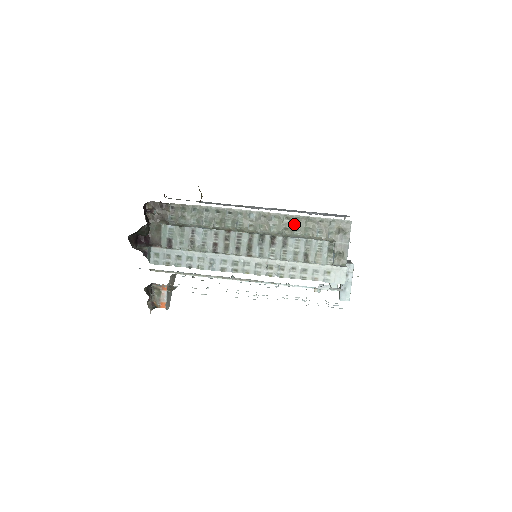
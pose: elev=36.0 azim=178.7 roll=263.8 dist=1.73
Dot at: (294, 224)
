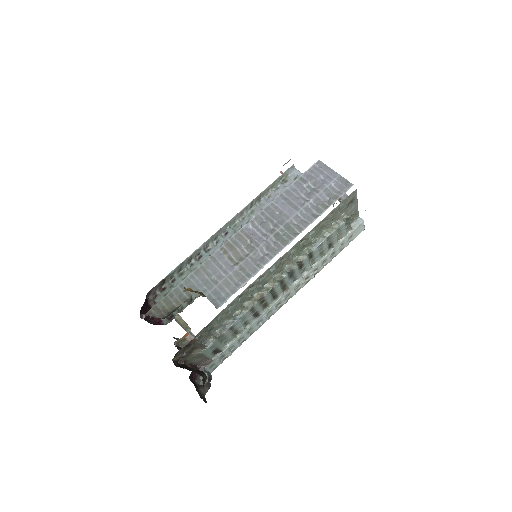
Dot at: (310, 238)
